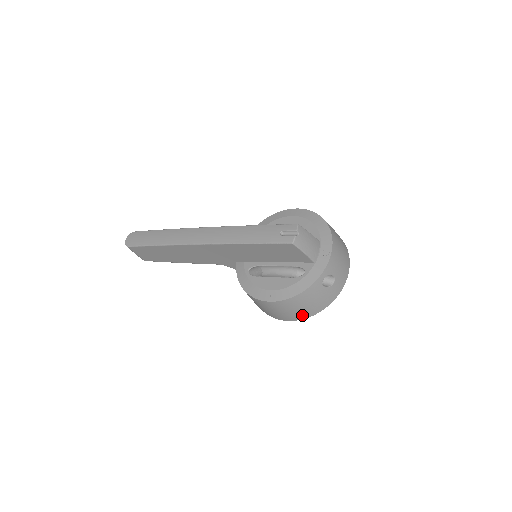
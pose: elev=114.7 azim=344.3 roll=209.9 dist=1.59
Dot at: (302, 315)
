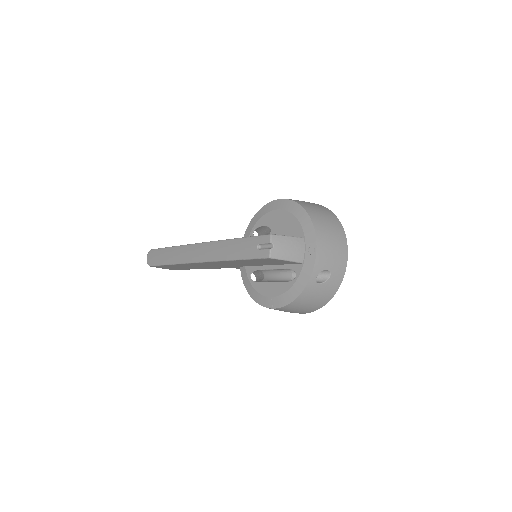
Dot at: (311, 309)
